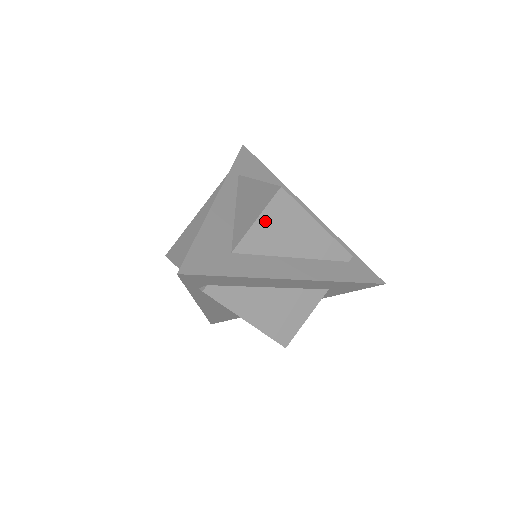
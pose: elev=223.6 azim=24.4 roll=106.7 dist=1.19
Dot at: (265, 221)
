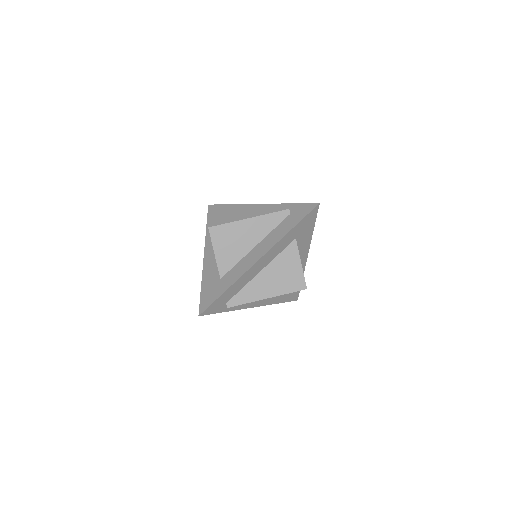
Dot at: (219, 249)
